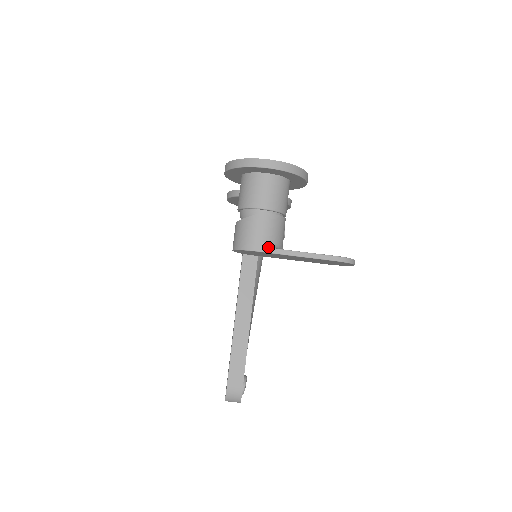
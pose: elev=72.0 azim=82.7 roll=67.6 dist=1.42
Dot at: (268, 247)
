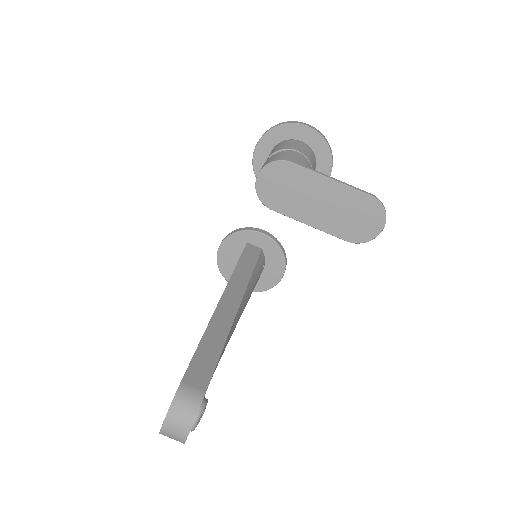
Dot at: (302, 164)
